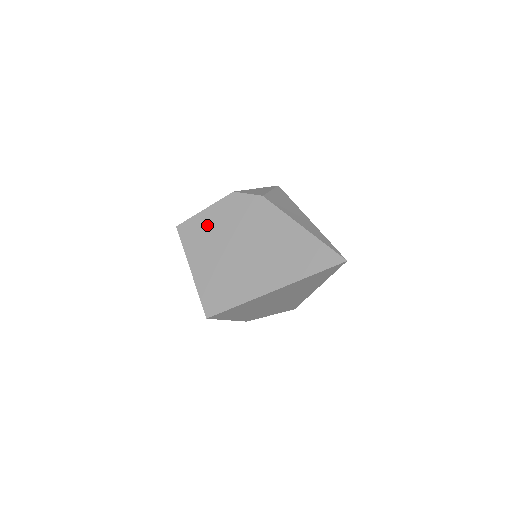
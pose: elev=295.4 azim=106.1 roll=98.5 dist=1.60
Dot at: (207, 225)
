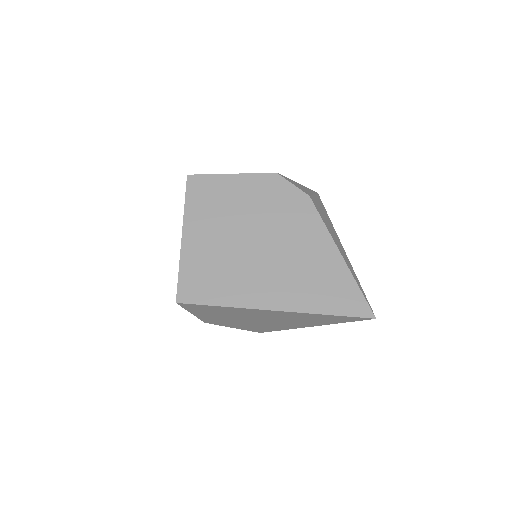
Dot at: (227, 193)
